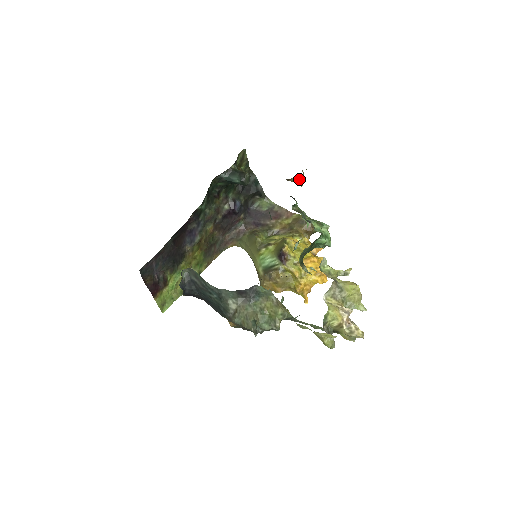
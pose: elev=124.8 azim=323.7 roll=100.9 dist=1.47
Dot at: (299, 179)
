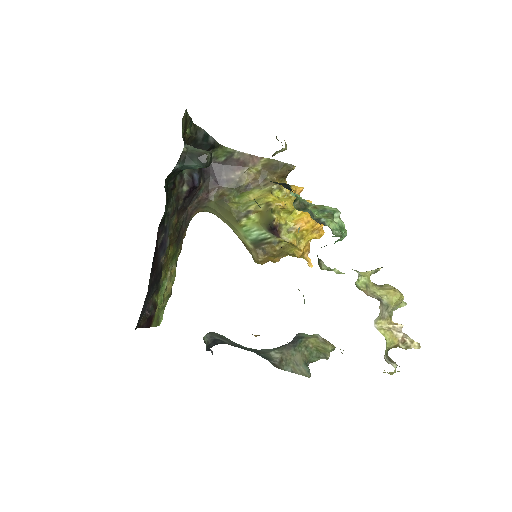
Dot at: (282, 151)
